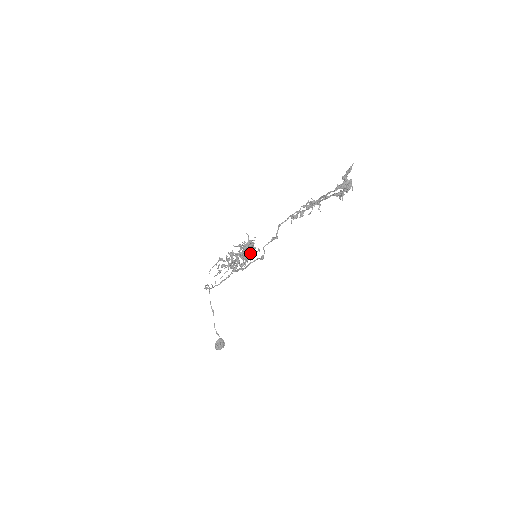
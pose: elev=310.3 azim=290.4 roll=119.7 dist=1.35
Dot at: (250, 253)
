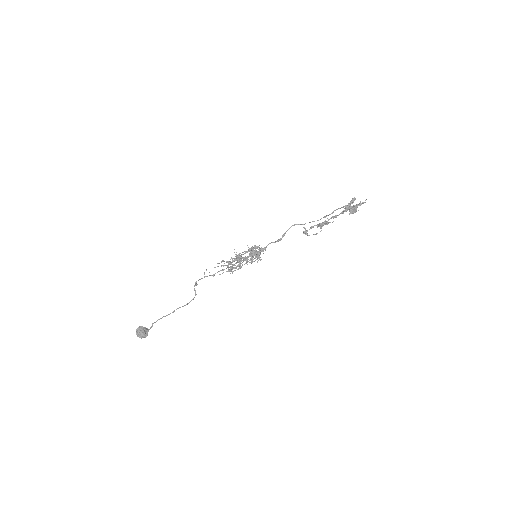
Dot at: occluded
